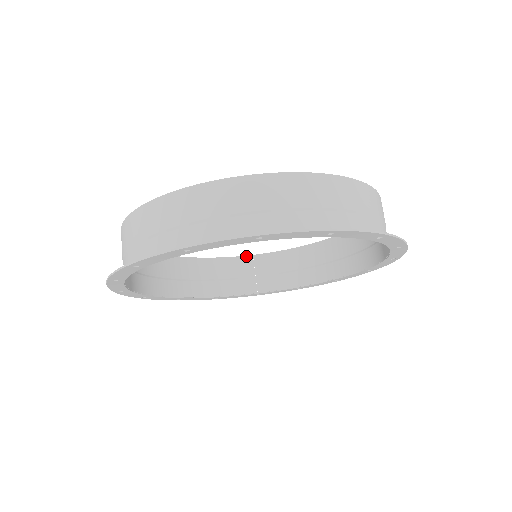
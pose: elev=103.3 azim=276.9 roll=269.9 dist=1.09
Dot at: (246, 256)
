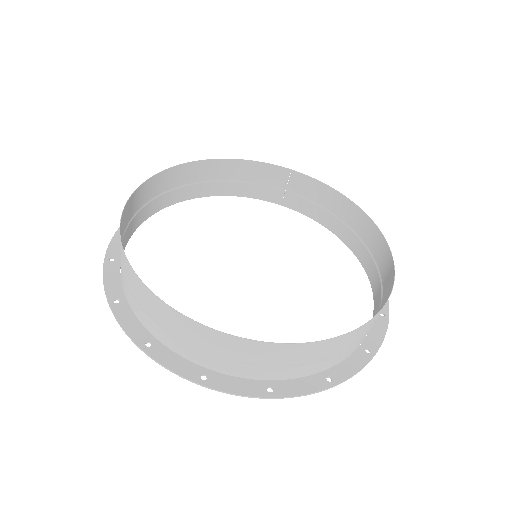
Dot at: (284, 168)
